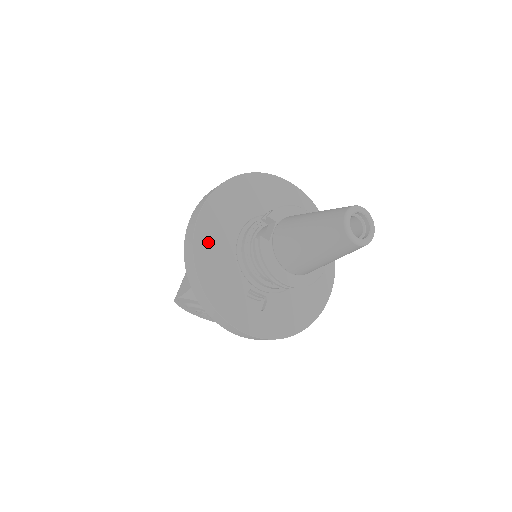
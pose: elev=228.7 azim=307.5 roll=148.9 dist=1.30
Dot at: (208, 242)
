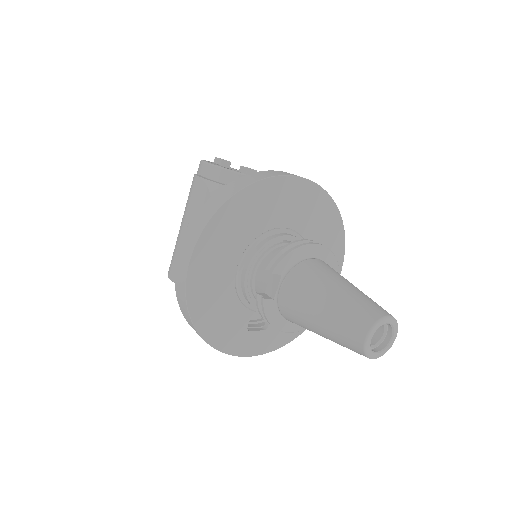
Dot at: (203, 290)
